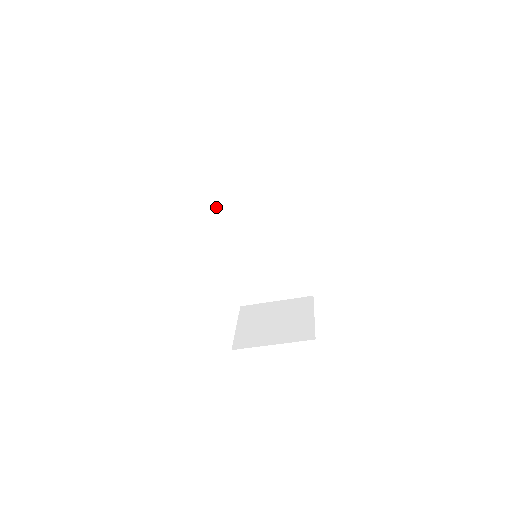
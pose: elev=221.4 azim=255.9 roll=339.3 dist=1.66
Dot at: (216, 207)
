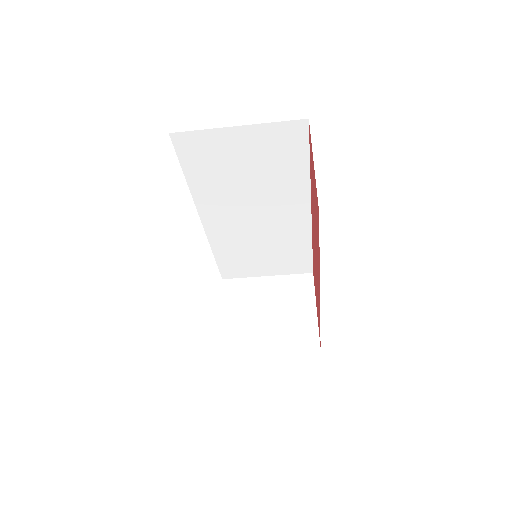
Dot at: (201, 184)
